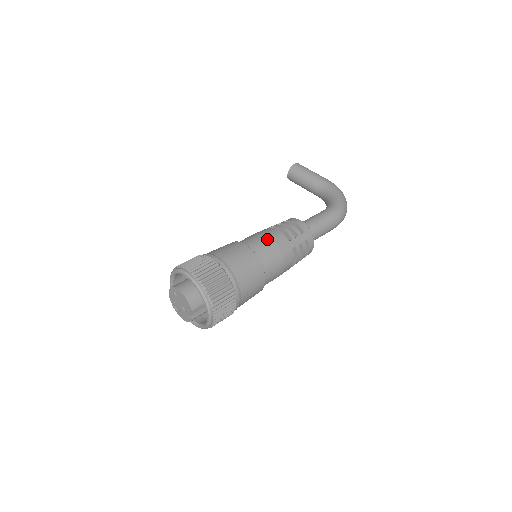
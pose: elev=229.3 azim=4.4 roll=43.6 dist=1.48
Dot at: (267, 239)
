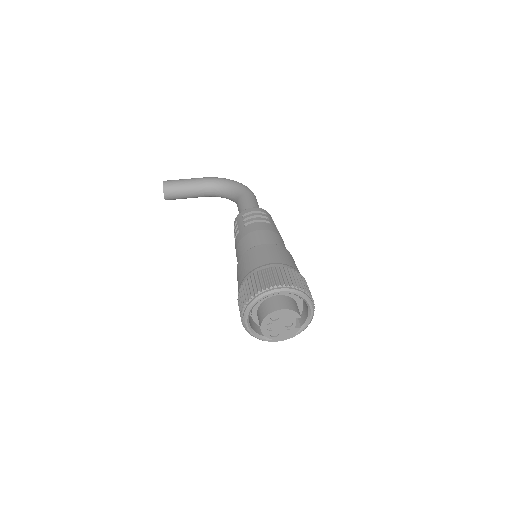
Dot at: (263, 232)
